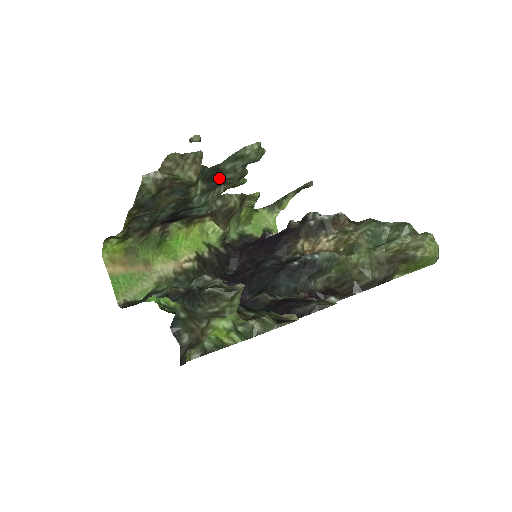
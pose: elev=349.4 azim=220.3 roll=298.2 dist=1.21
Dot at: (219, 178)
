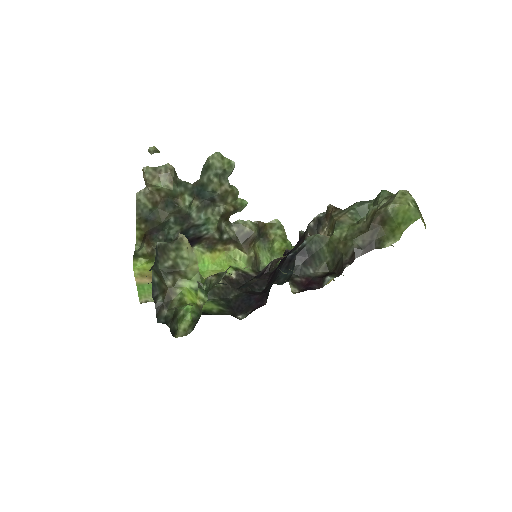
Dot at: (207, 194)
